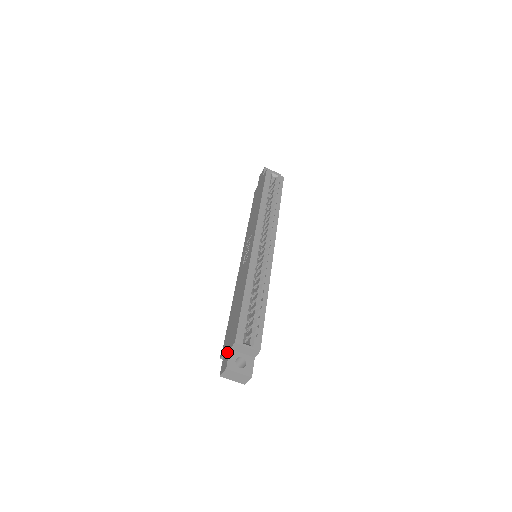
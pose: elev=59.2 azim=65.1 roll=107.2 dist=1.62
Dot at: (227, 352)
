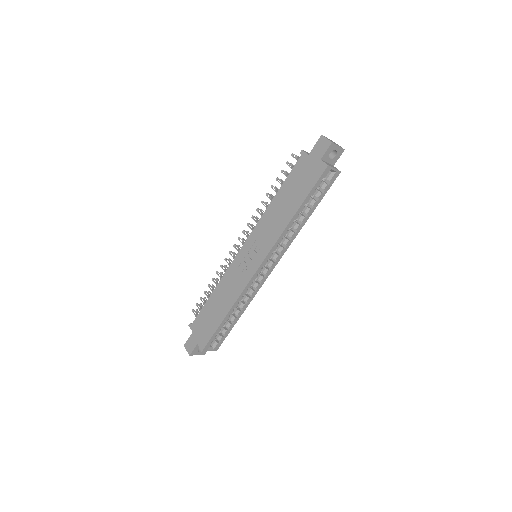
Dot at: (195, 341)
